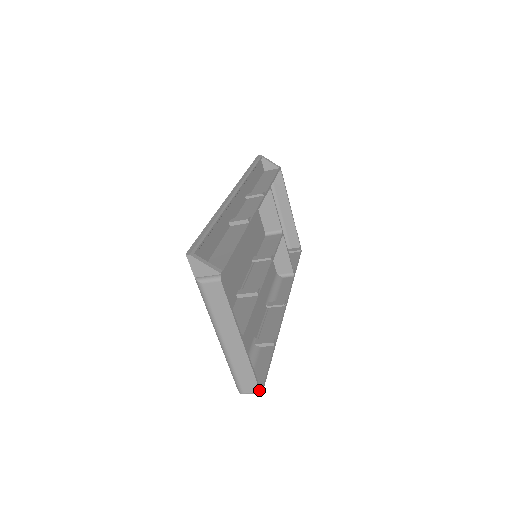
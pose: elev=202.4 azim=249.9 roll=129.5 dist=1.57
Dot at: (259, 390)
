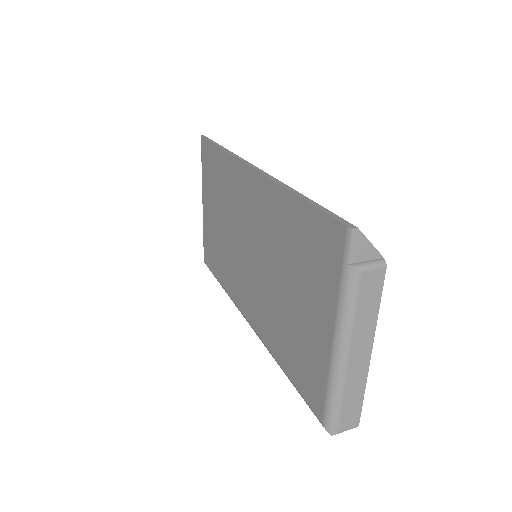
Dot at: (359, 422)
